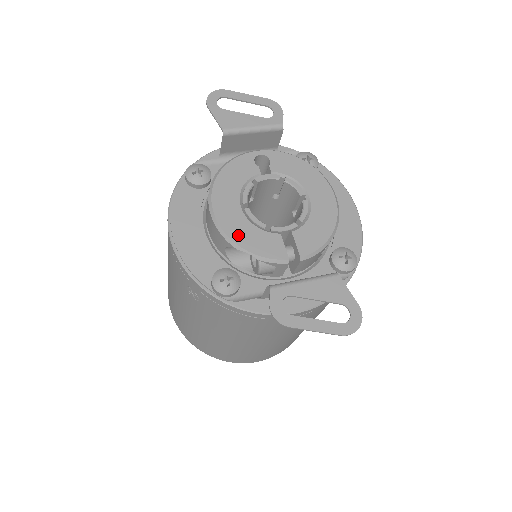
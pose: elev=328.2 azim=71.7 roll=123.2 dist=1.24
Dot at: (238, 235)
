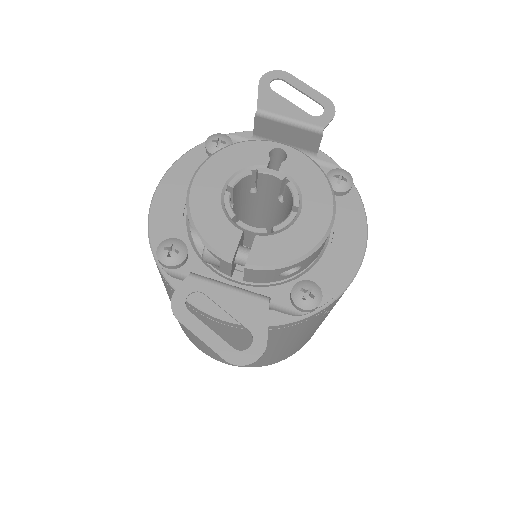
Dot at: (200, 212)
